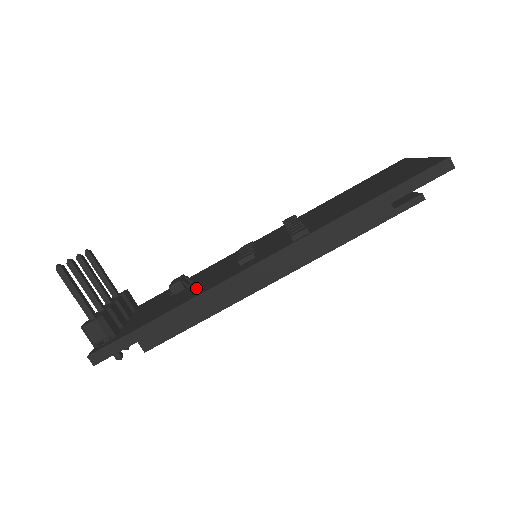
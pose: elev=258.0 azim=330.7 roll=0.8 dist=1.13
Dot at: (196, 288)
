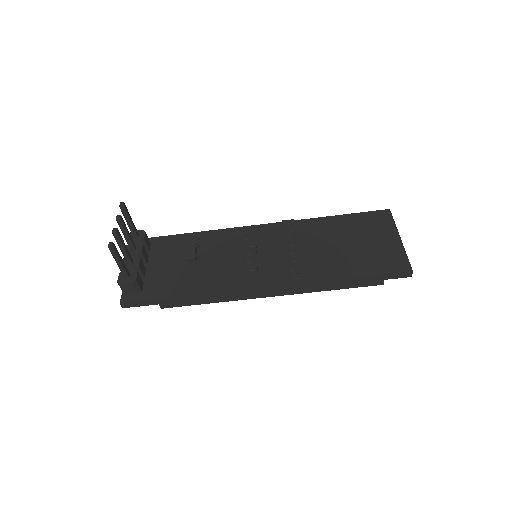
Dot at: (208, 273)
